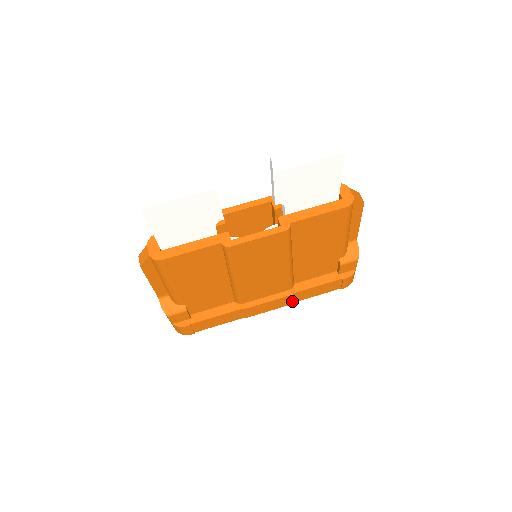
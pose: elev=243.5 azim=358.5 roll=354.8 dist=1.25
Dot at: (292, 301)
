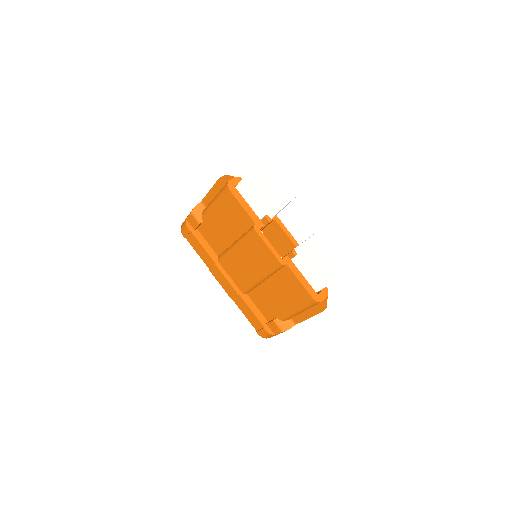
Dot at: (234, 298)
